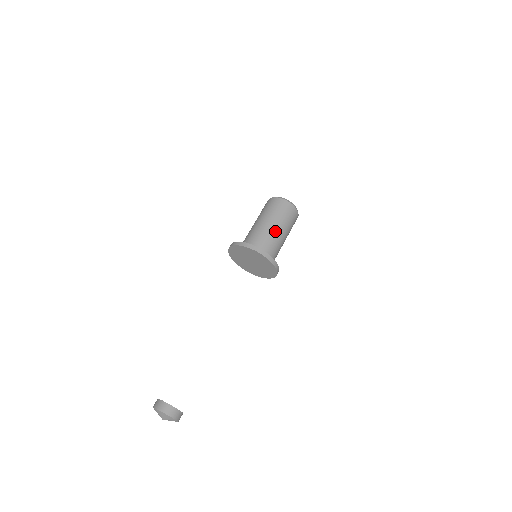
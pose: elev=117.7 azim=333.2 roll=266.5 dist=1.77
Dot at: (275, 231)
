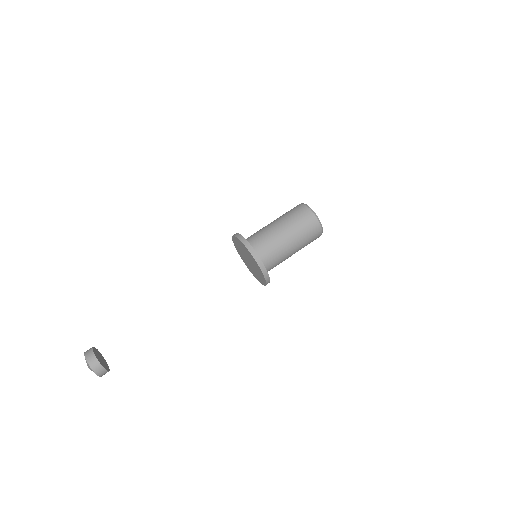
Dot at: (273, 227)
